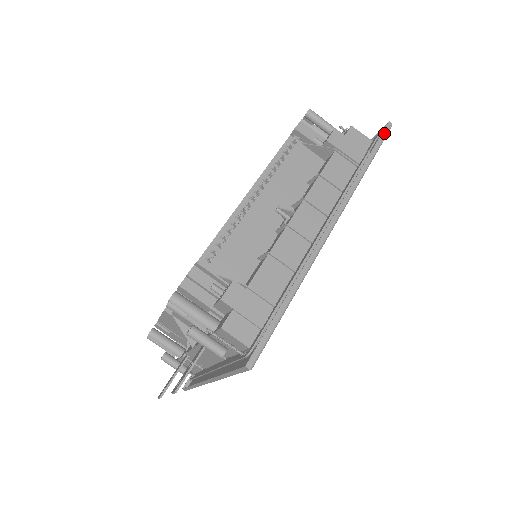
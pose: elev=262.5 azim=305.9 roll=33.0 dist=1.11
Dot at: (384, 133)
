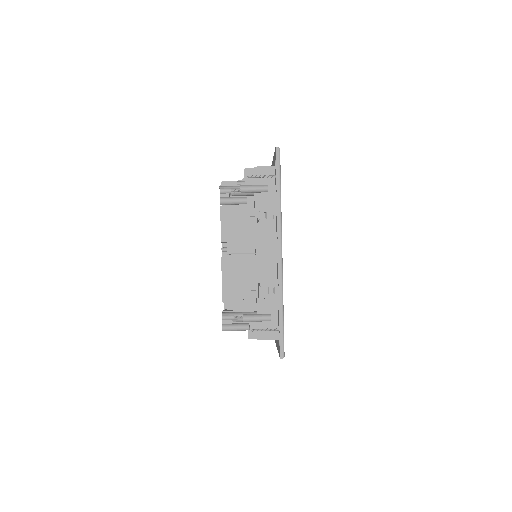
Dot at: occluded
